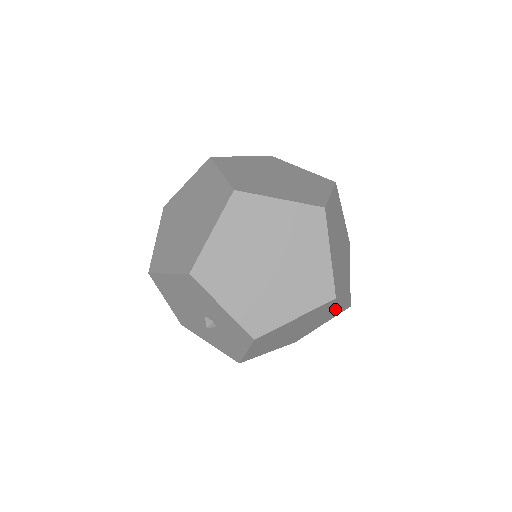
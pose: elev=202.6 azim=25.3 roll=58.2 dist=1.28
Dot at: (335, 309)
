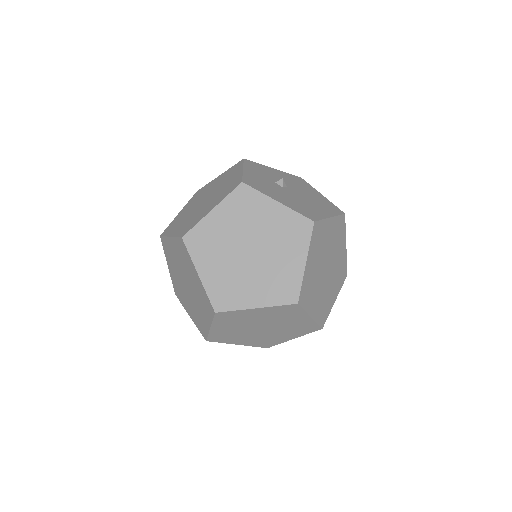
Dot at: occluded
